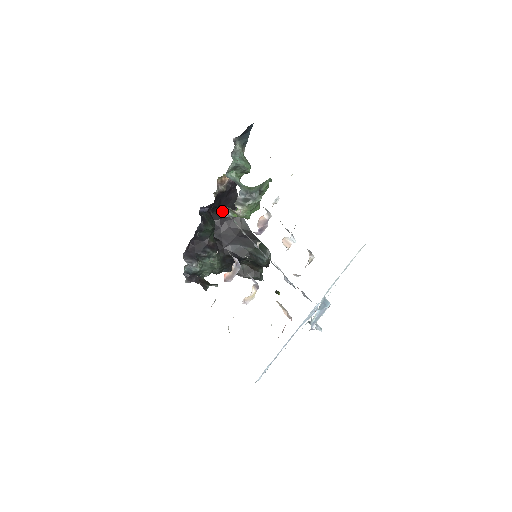
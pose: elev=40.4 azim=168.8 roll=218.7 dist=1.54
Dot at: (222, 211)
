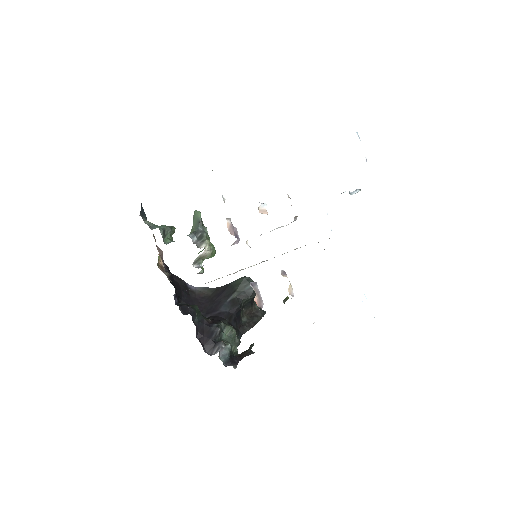
Dot at: (184, 298)
